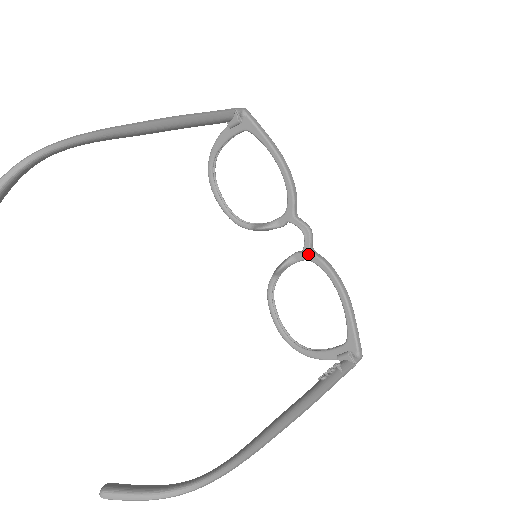
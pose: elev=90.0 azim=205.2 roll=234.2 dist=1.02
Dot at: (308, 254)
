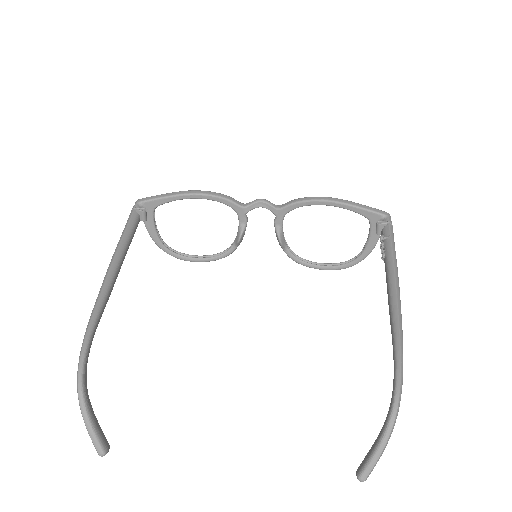
Dot at: (280, 212)
